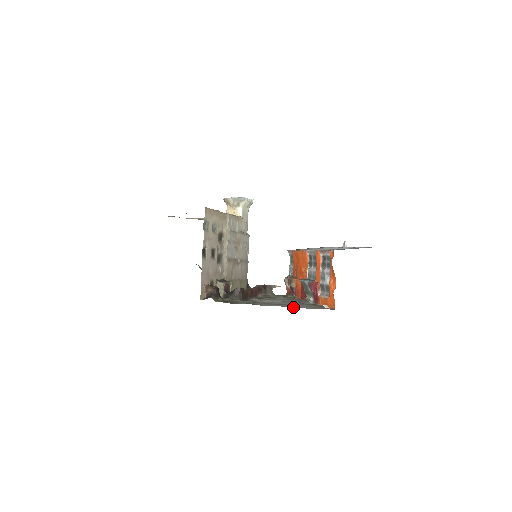
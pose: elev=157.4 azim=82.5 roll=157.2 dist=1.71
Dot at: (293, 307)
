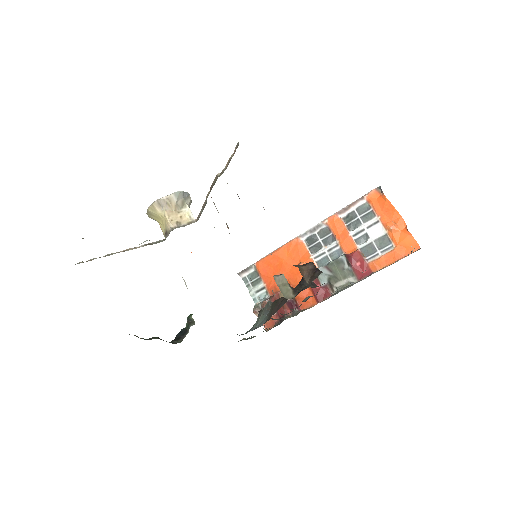
Dot at: occluded
